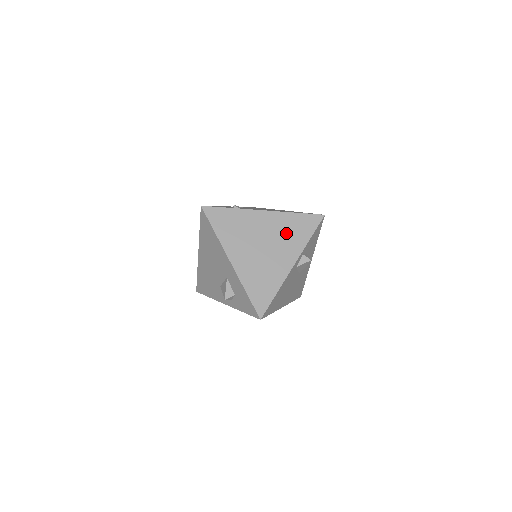
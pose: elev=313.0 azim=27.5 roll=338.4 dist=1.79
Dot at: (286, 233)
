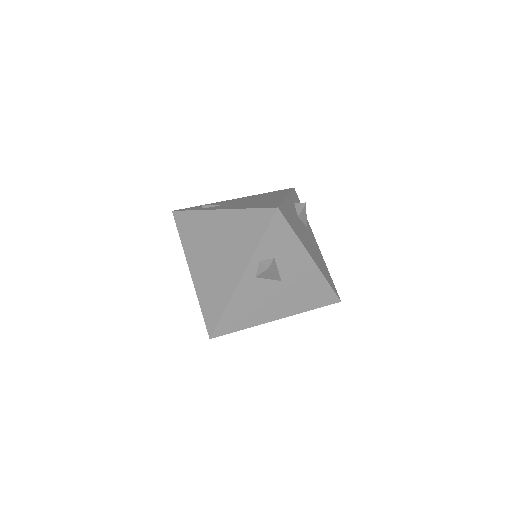
Dot at: (237, 236)
